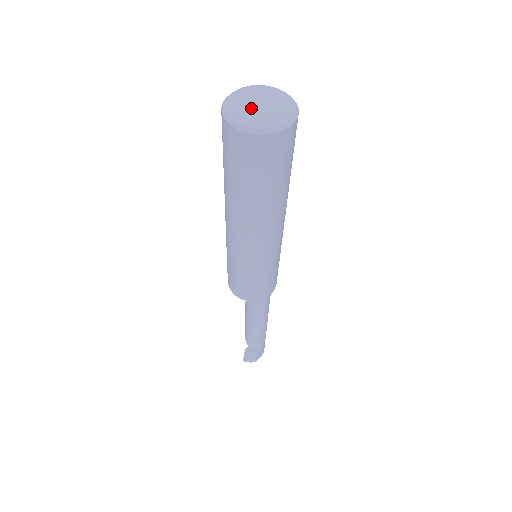
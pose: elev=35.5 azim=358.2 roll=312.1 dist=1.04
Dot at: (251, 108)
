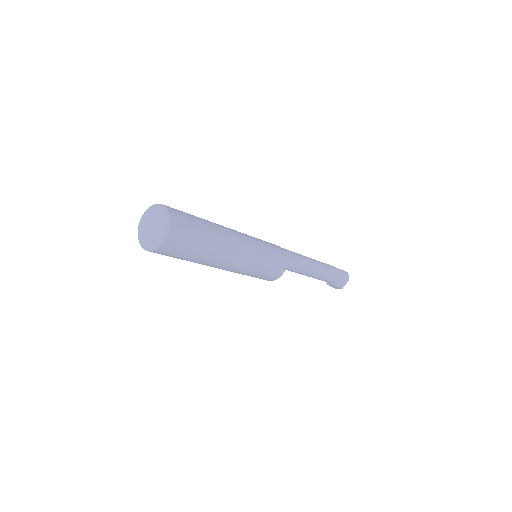
Dot at: (148, 230)
